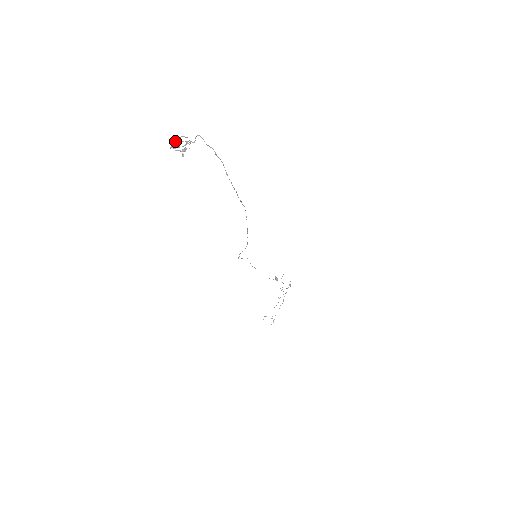
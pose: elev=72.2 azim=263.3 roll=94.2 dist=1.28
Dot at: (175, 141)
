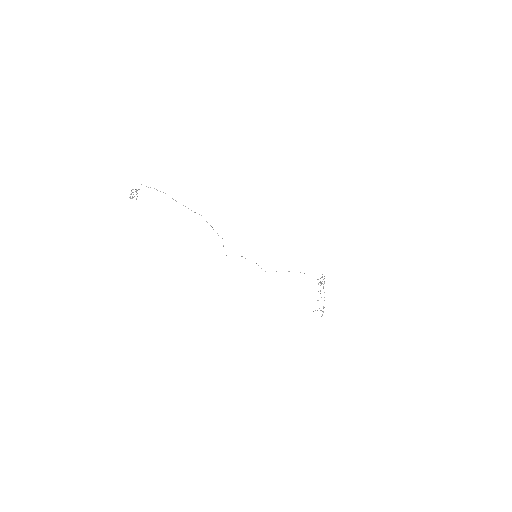
Dot at: occluded
